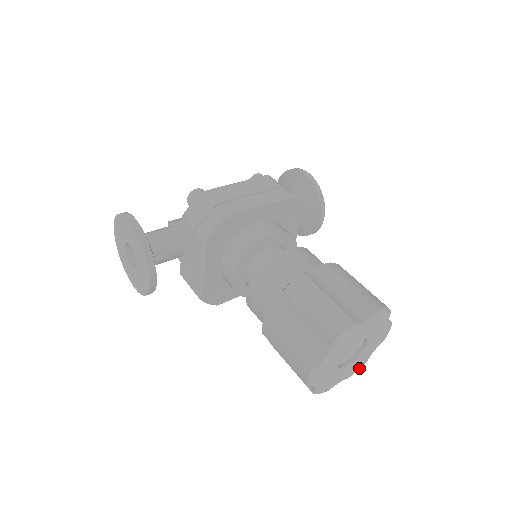
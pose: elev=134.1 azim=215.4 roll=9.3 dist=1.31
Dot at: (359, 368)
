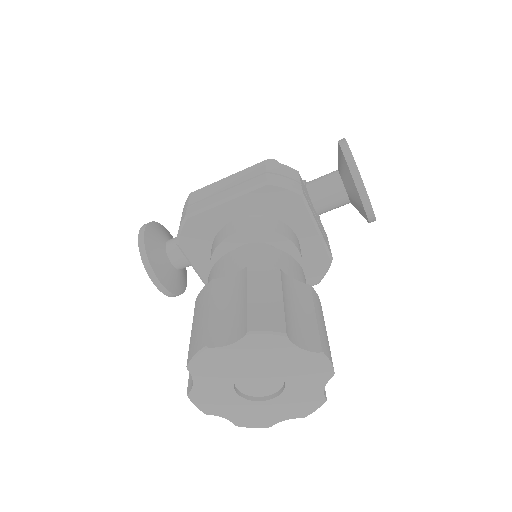
Dot at: (316, 408)
